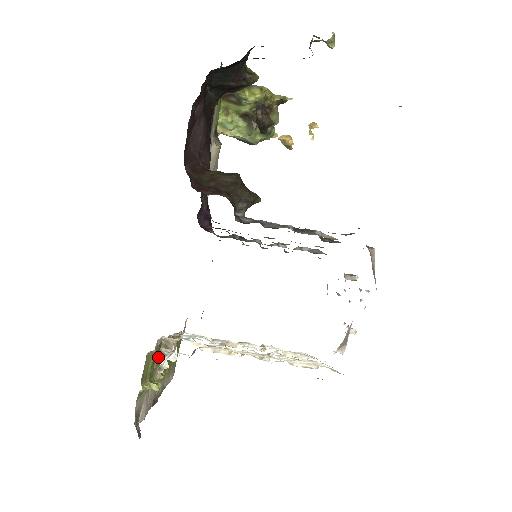
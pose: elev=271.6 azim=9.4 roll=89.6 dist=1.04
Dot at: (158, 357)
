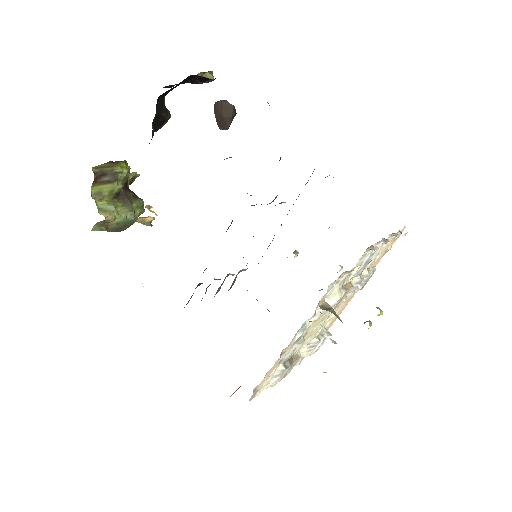
Dot at: (337, 317)
